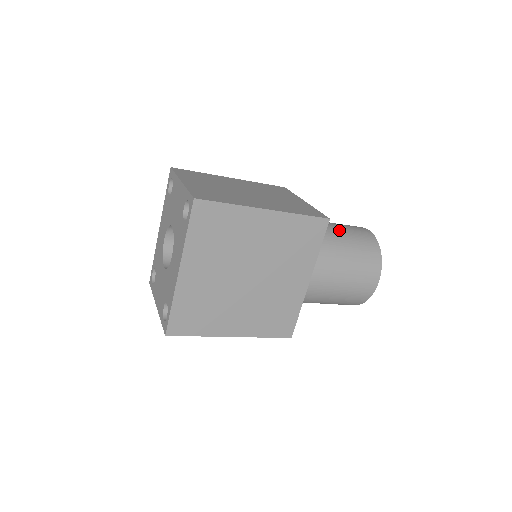
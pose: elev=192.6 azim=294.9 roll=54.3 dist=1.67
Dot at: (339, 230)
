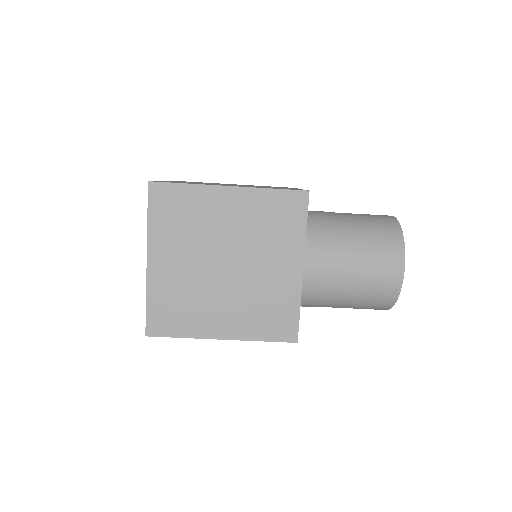
Dot at: (347, 216)
